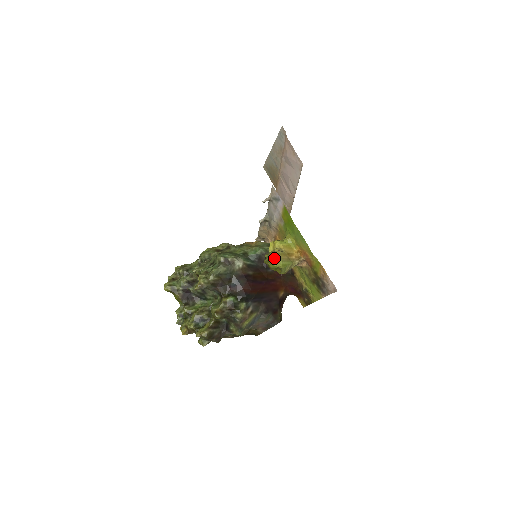
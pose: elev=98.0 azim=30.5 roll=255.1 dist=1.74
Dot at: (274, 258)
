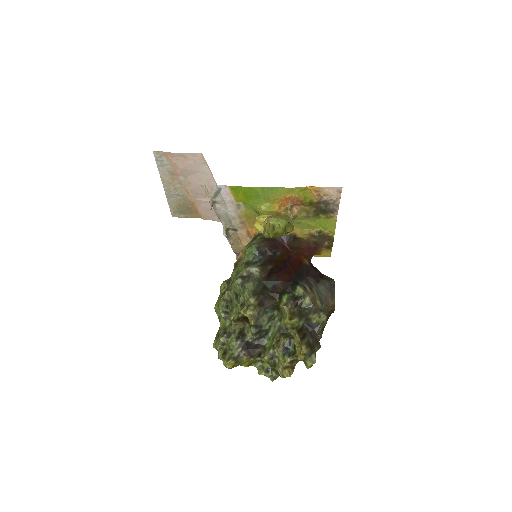
Dot at: (274, 222)
